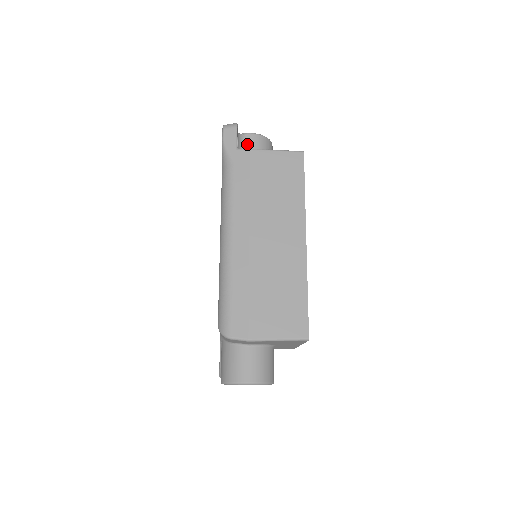
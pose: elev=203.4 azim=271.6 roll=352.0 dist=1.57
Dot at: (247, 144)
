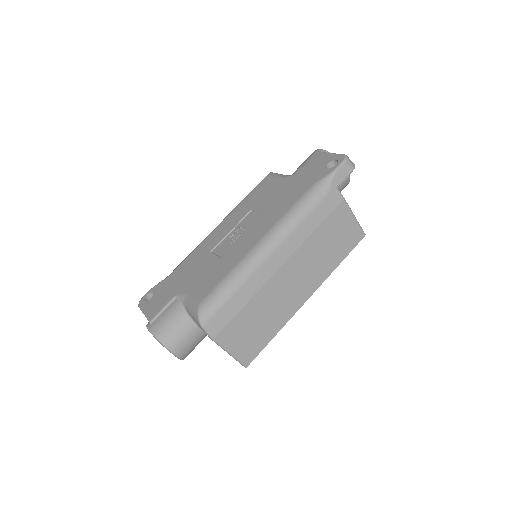
Dot at: occluded
